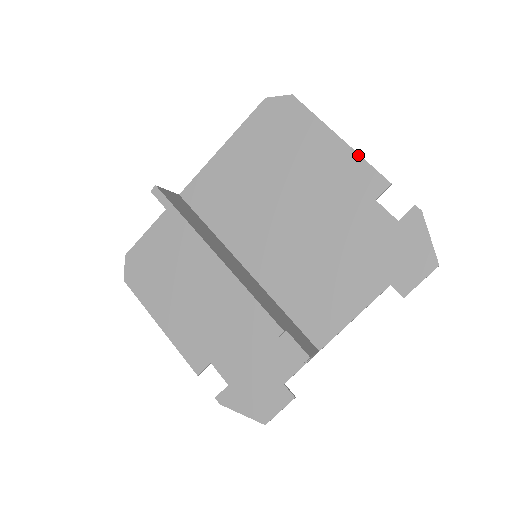
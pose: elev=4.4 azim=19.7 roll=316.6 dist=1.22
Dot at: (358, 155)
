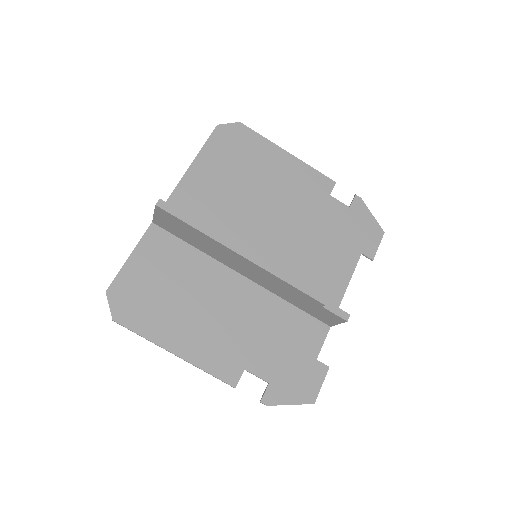
Dot at: (306, 164)
